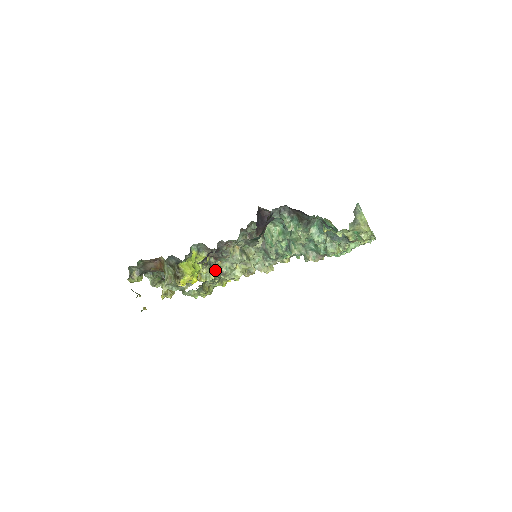
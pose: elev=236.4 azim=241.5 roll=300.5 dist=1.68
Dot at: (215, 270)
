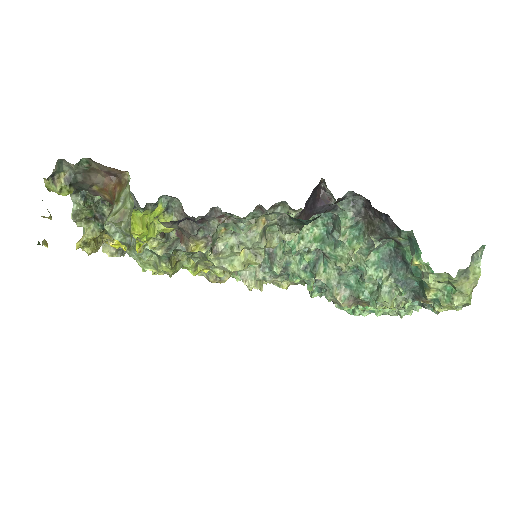
Dot at: (167, 251)
